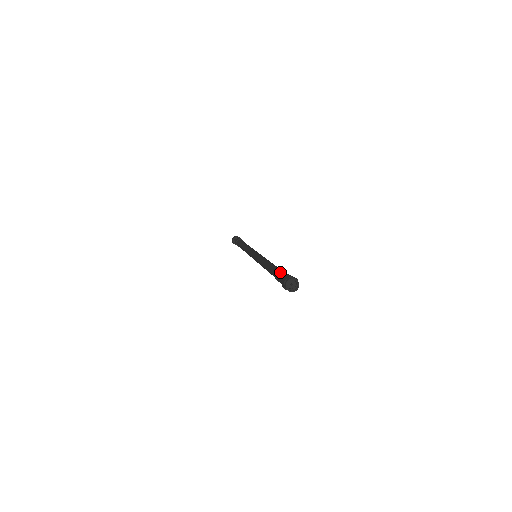
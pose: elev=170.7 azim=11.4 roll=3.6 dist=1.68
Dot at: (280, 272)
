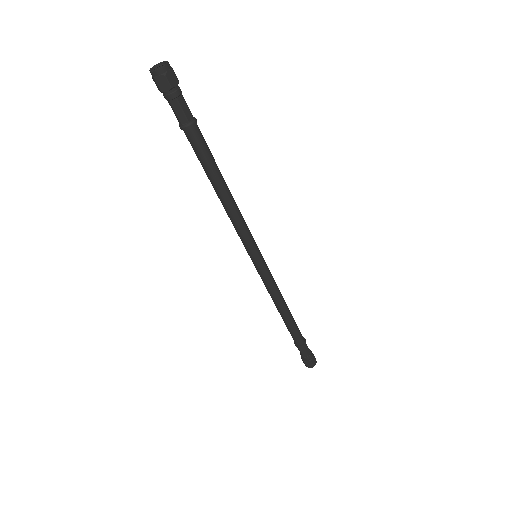
Dot at: occluded
